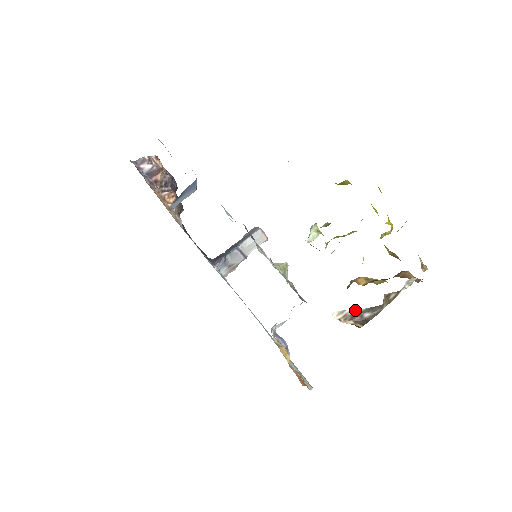
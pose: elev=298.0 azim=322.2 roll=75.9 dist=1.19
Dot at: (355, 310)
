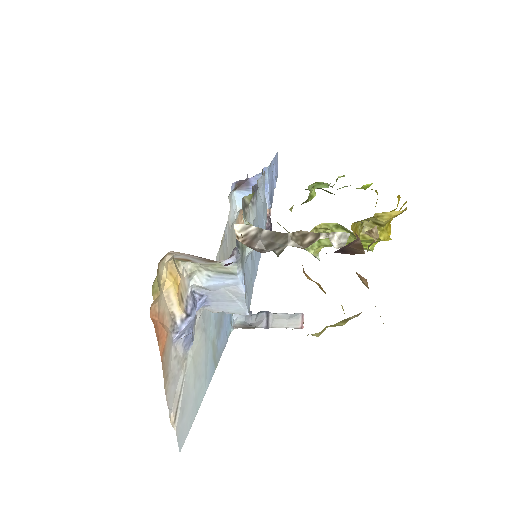
Dot at: (259, 232)
